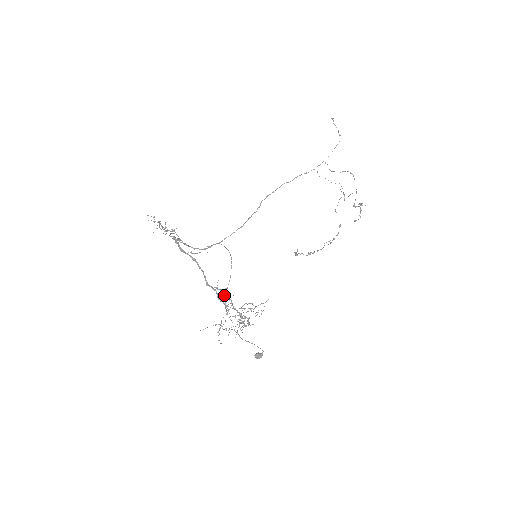
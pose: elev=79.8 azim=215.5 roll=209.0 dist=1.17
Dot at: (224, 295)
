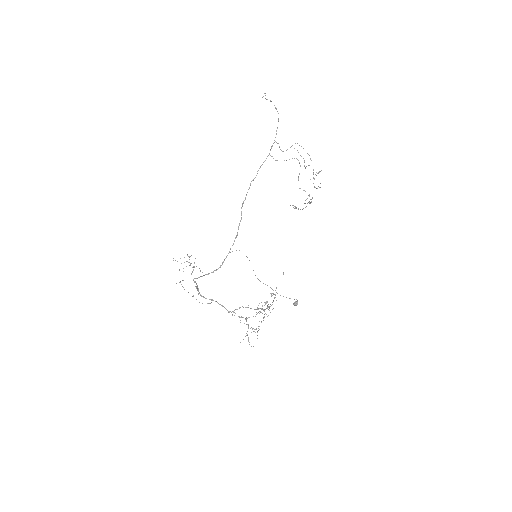
Dot at: (240, 320)
